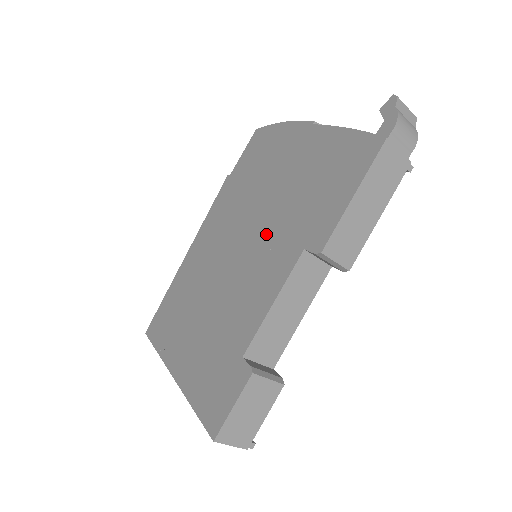
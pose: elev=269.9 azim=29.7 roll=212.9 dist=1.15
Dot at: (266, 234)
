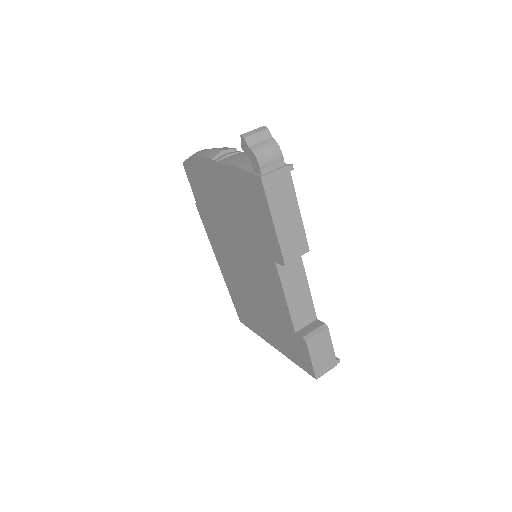
Dot at: (249, 252)
